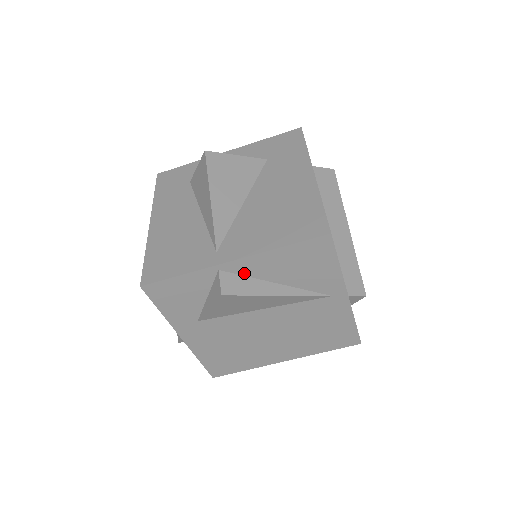
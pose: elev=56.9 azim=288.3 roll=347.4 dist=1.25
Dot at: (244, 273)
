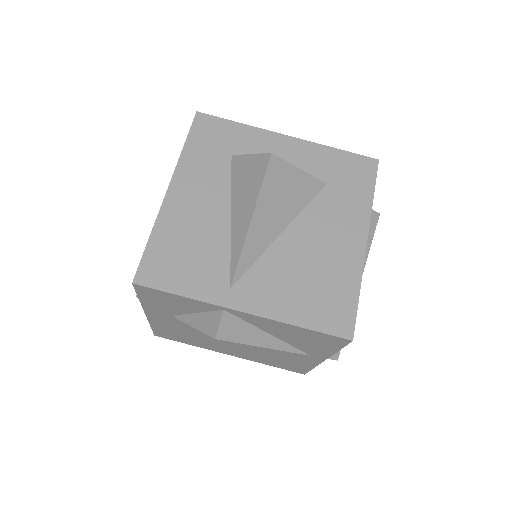
Dot at: (247, 320)
